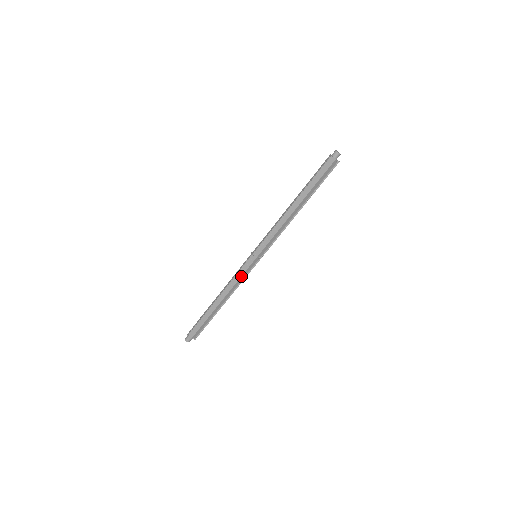
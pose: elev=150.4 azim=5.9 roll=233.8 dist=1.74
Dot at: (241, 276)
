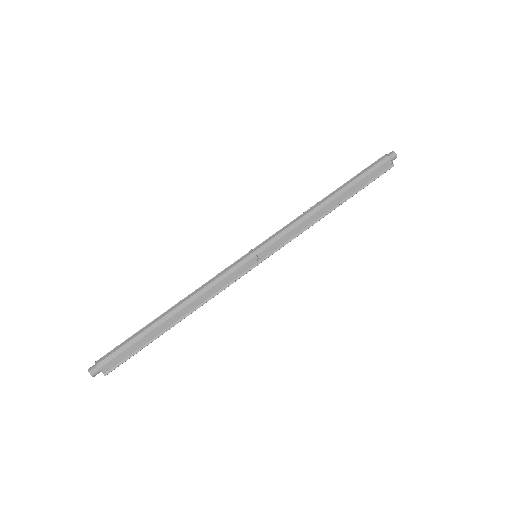
Dot at: (225, 277)
